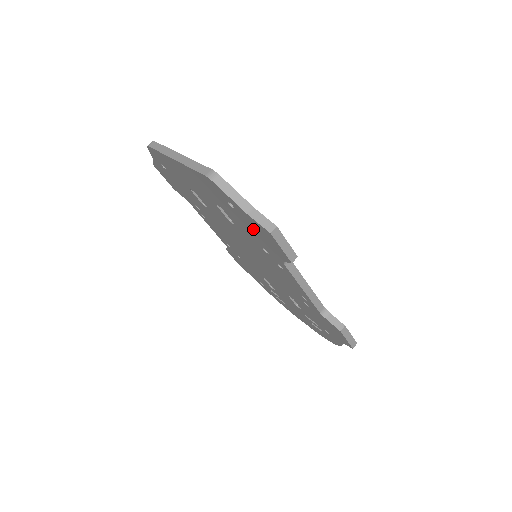
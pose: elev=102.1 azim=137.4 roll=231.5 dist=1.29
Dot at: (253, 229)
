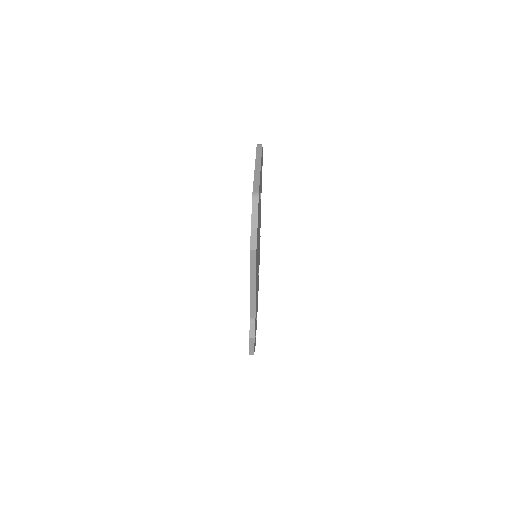
Dot at: occluded
